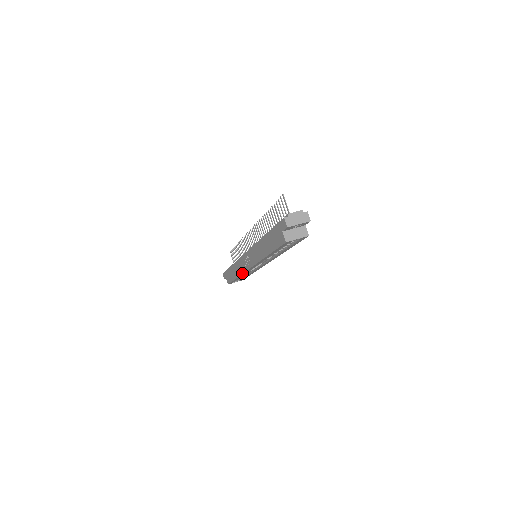
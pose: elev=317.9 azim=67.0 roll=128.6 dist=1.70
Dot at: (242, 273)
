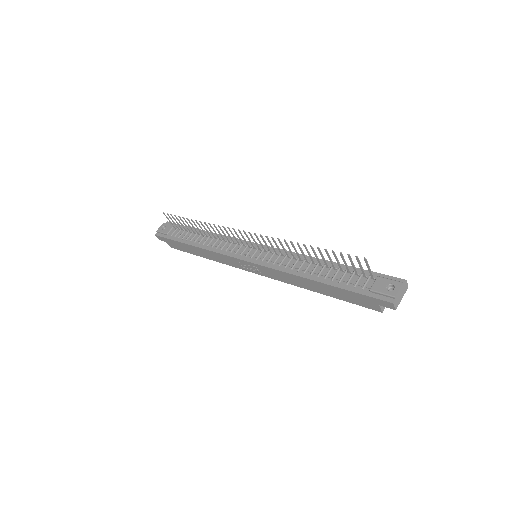
Dot at: occluded
